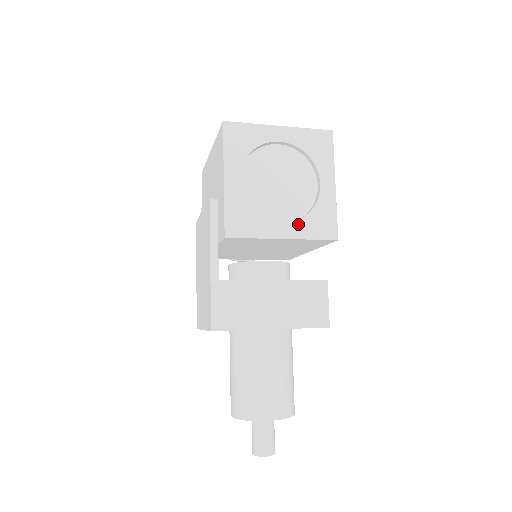
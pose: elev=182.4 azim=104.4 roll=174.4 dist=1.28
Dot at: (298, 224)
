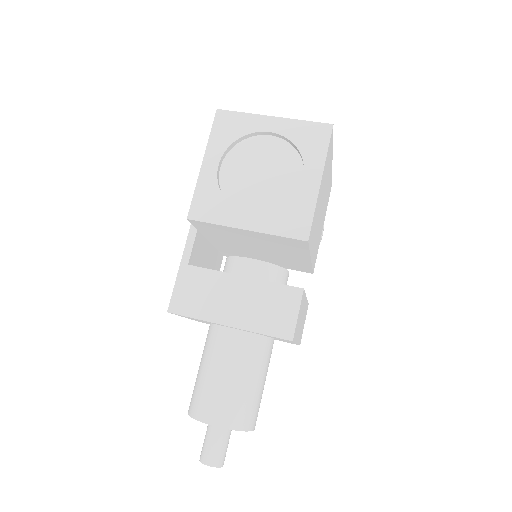
Dot at: (266, 217)
